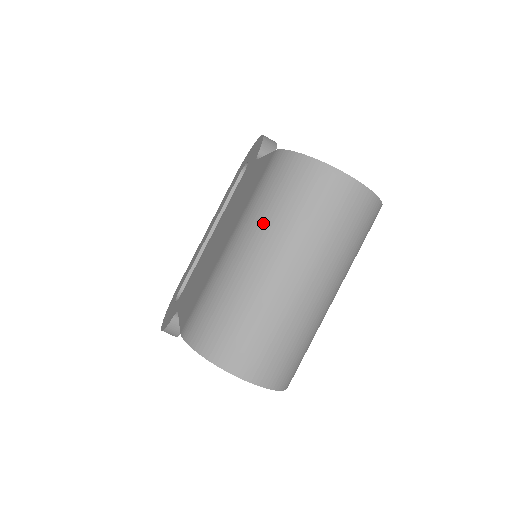
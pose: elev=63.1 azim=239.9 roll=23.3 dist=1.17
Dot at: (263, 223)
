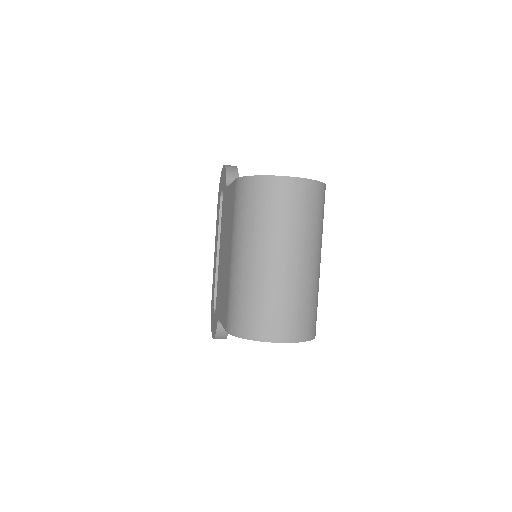
Dot at: (248, 233)
